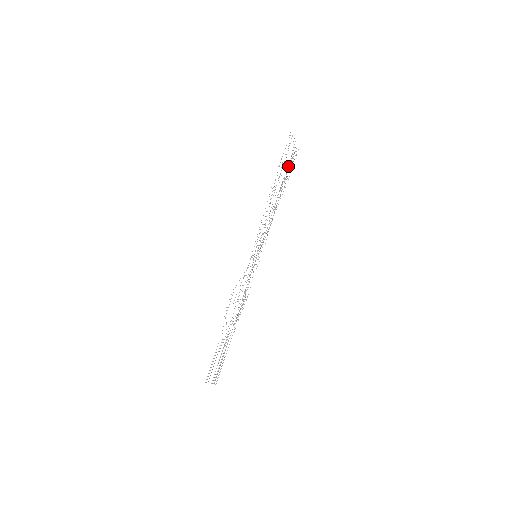
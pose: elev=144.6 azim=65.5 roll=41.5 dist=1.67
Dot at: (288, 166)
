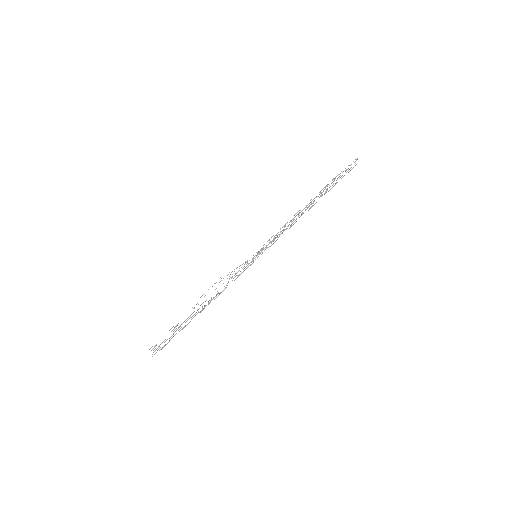
Dot at: occluded
